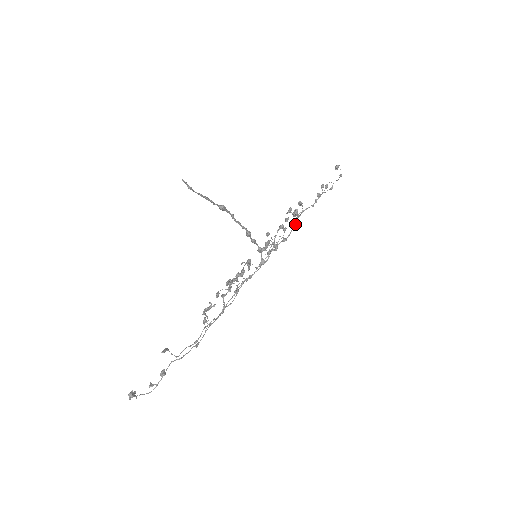
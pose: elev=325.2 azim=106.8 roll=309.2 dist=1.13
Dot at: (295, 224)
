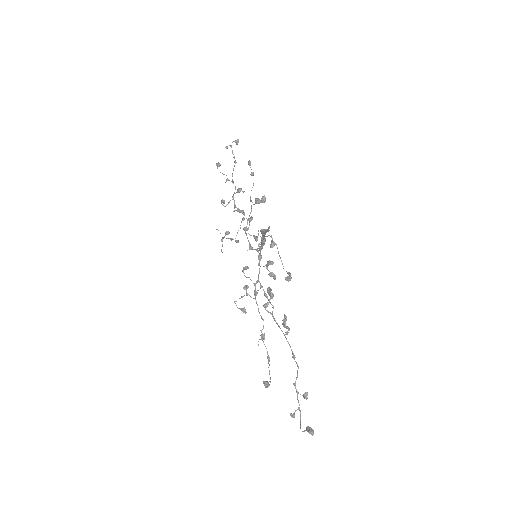
Dot at: occluded
